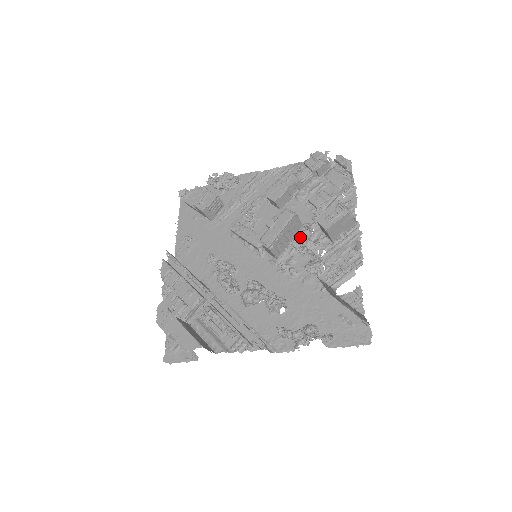
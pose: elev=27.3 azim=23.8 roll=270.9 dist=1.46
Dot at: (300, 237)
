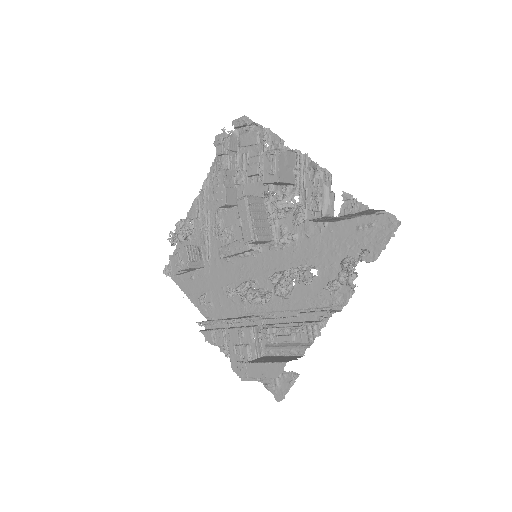
Dot at: (270, 208)
